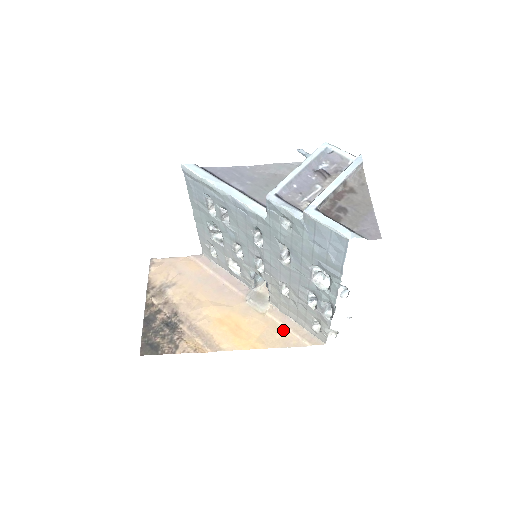
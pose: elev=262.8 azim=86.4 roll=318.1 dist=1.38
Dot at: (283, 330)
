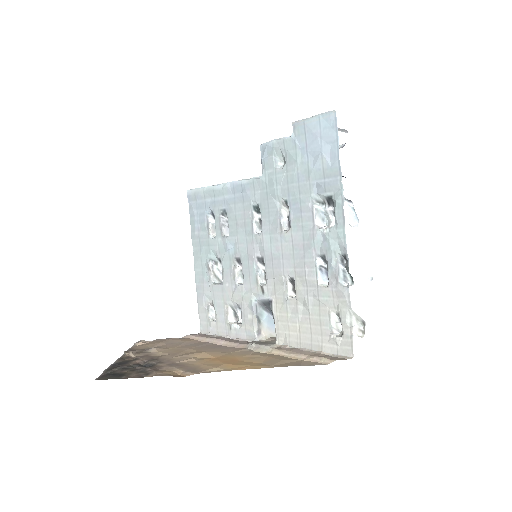
Dot at: (294, 359)
